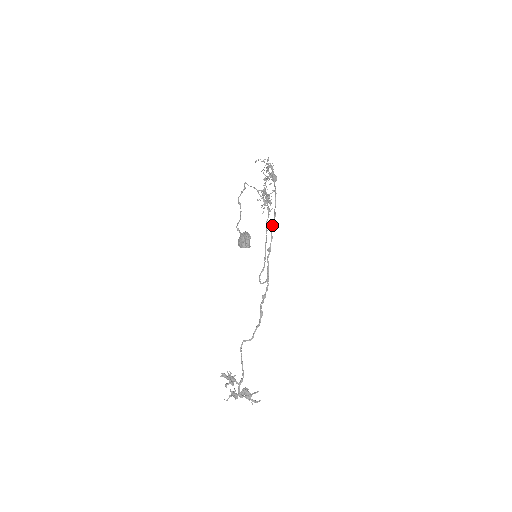
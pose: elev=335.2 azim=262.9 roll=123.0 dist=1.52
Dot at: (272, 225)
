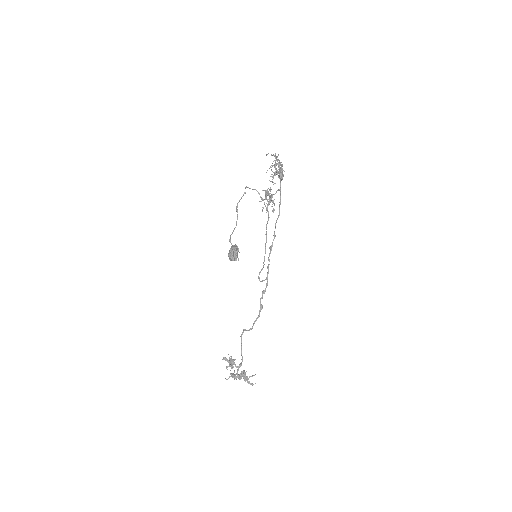
Dot at: occluded
